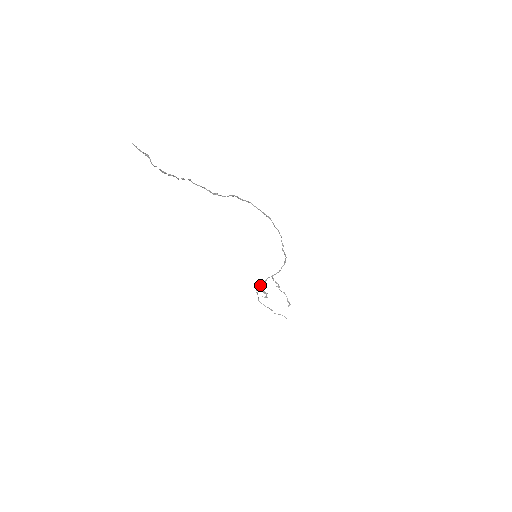
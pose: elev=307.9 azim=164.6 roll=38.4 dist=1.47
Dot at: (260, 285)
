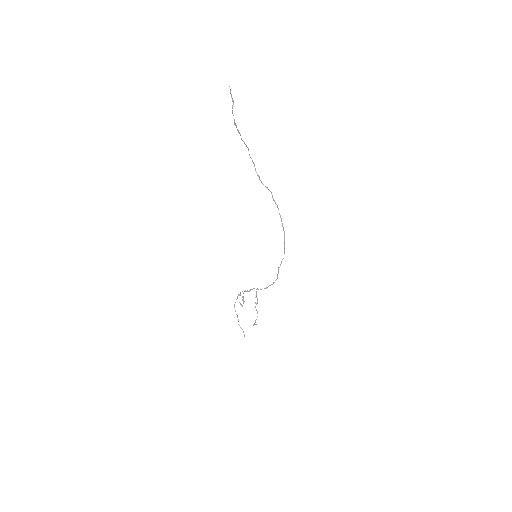
Dot at: (244, 291)
